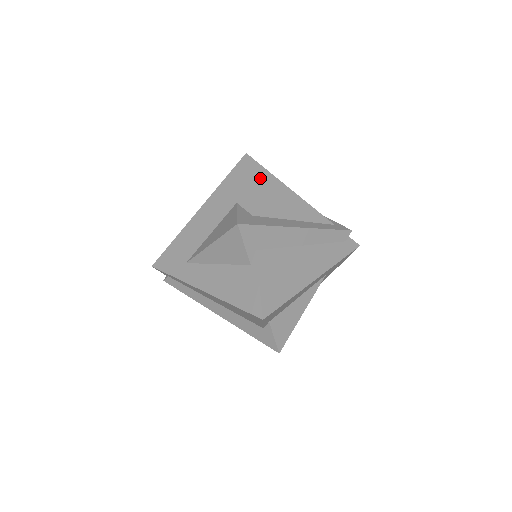
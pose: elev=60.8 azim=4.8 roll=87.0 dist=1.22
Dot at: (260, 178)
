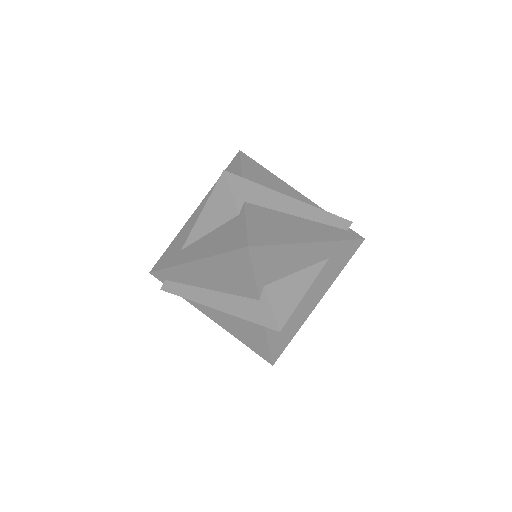
Dot at: (252, 166)
